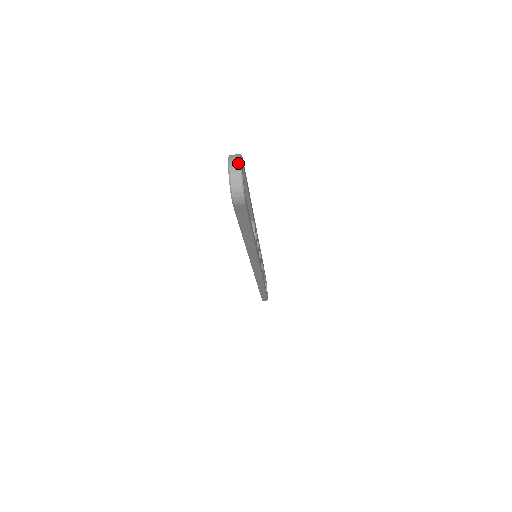
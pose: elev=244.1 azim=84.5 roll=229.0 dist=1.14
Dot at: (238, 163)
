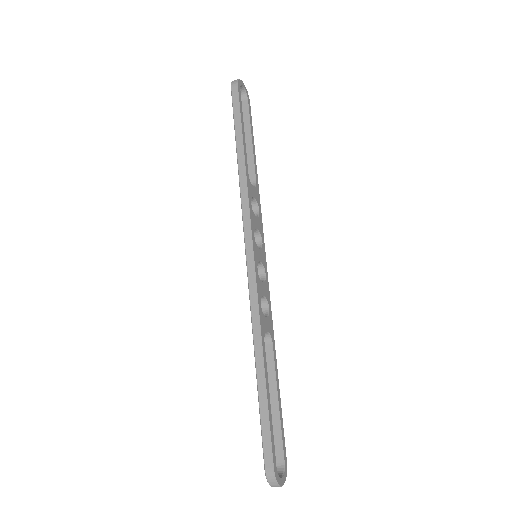
Dot at: occluded
